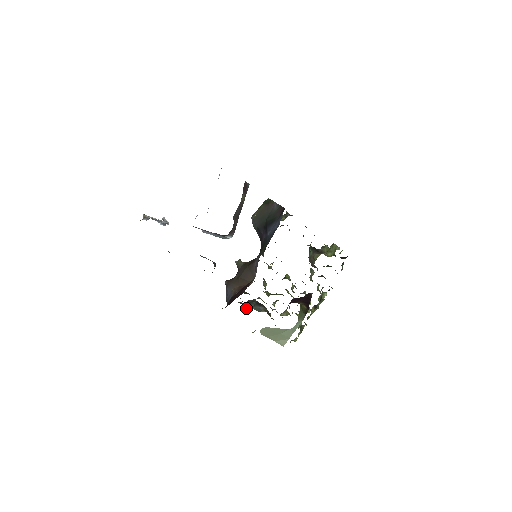
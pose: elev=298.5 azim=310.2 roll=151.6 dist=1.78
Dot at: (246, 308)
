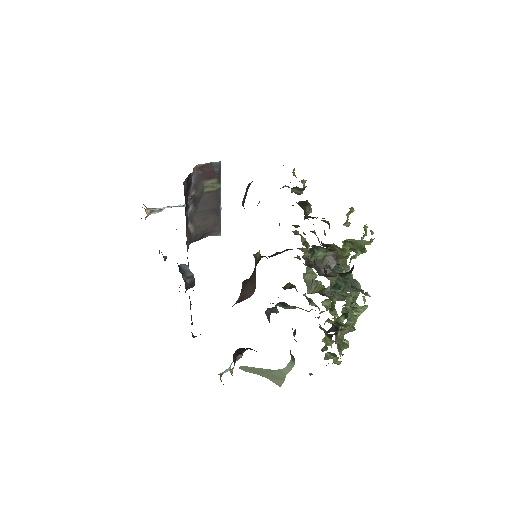
Dot at: (276, 313)
